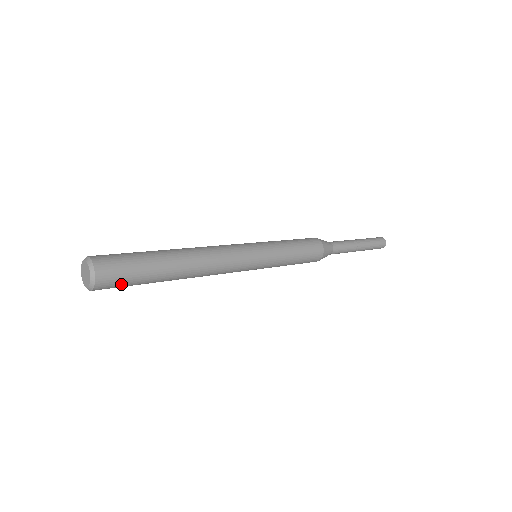
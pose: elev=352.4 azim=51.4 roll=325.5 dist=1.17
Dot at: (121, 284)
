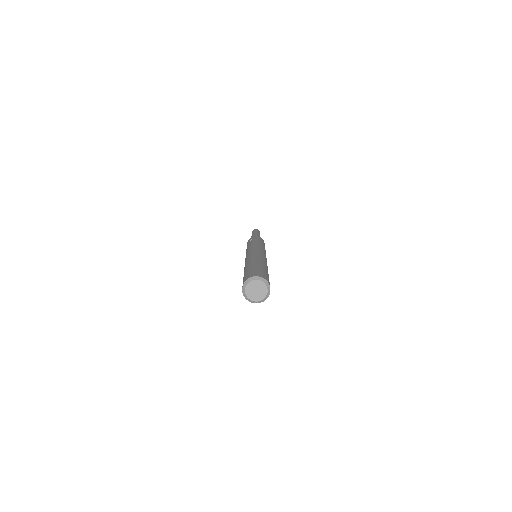
Dot at: occluded
